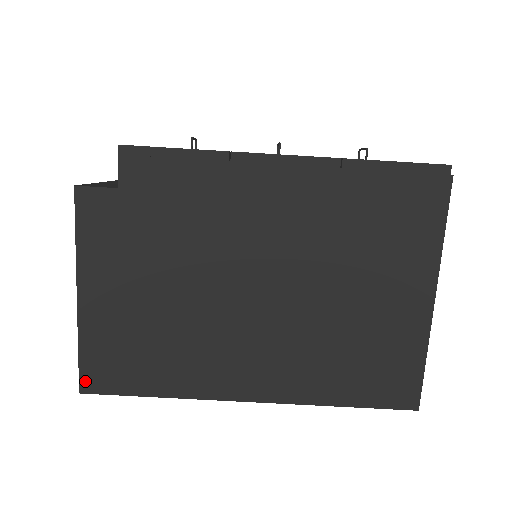
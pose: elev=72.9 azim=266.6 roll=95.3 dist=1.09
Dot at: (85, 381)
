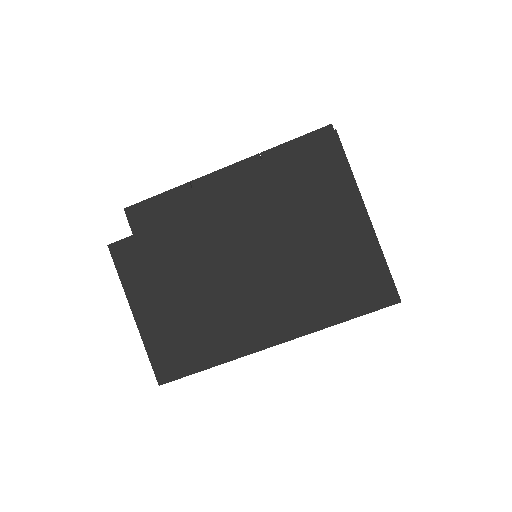
Dot at: (159, 375)
